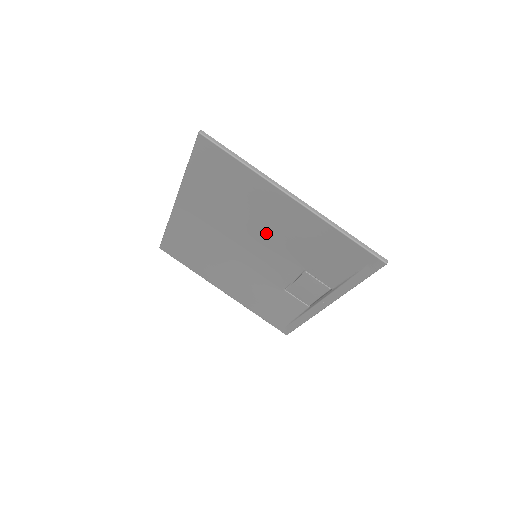
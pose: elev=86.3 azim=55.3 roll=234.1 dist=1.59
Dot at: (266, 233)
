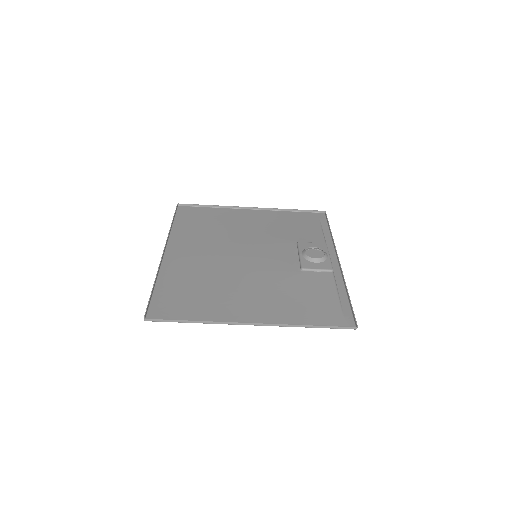
Dot at: (250, 280)
